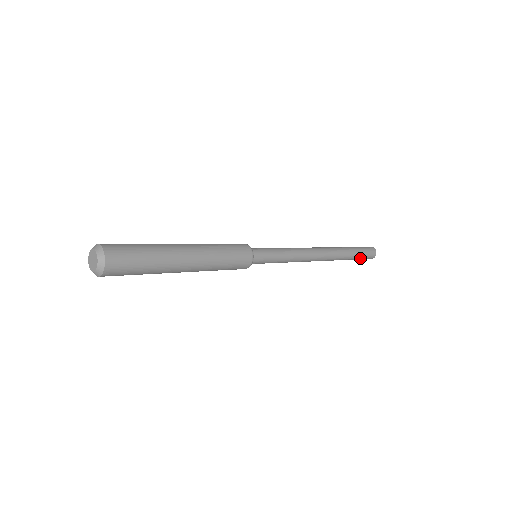
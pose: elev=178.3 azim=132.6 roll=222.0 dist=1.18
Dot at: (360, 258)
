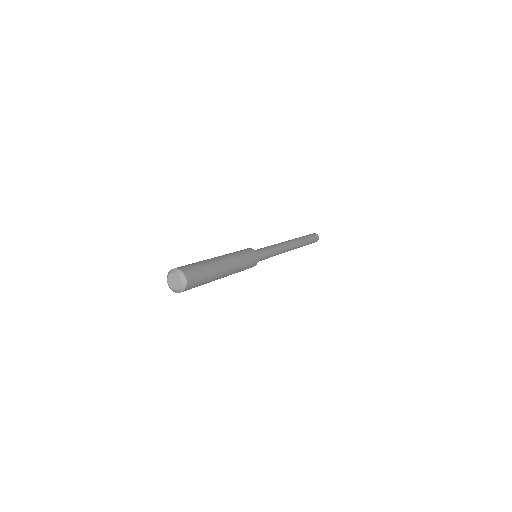
Dot at: (310, 243)
